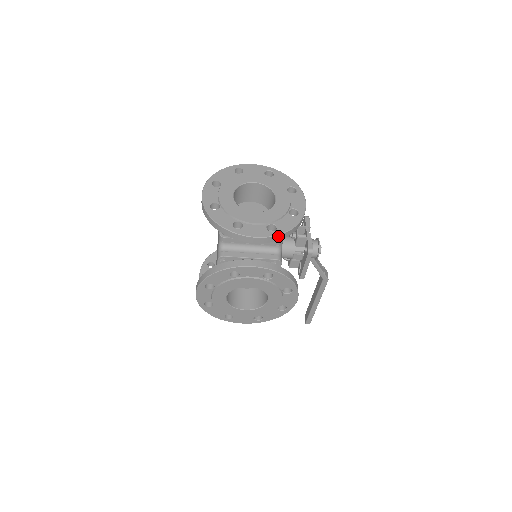
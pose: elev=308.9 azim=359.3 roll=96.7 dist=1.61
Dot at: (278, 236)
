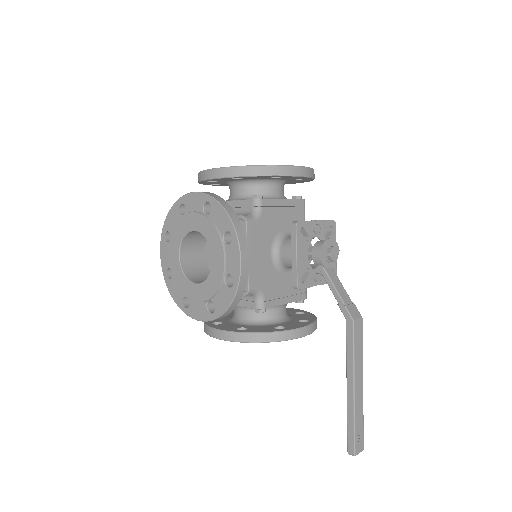
Dot at: (234, 169)
